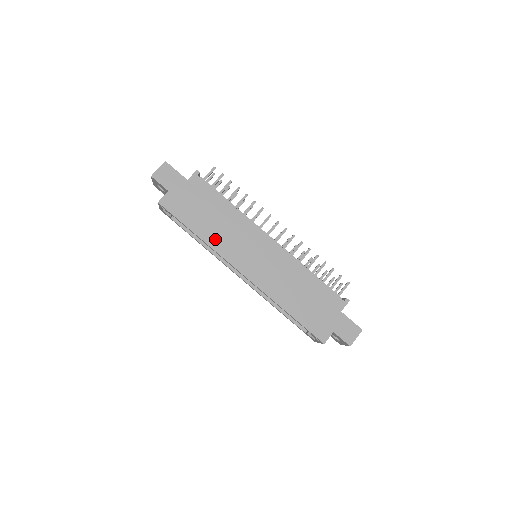
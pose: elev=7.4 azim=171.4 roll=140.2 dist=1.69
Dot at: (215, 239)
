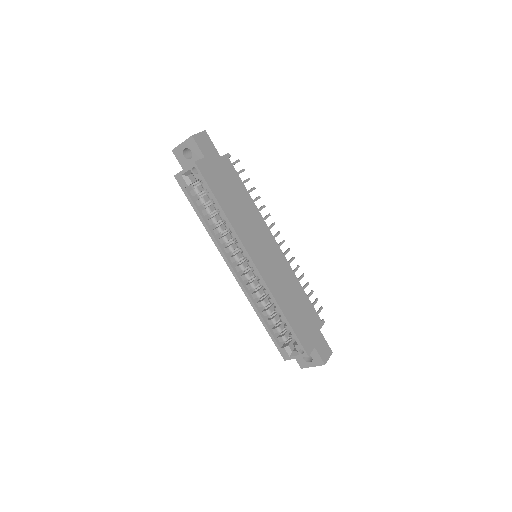
Dot at: (237, 221)
